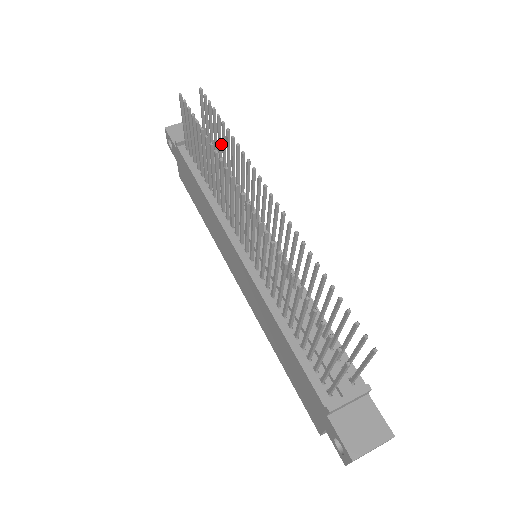
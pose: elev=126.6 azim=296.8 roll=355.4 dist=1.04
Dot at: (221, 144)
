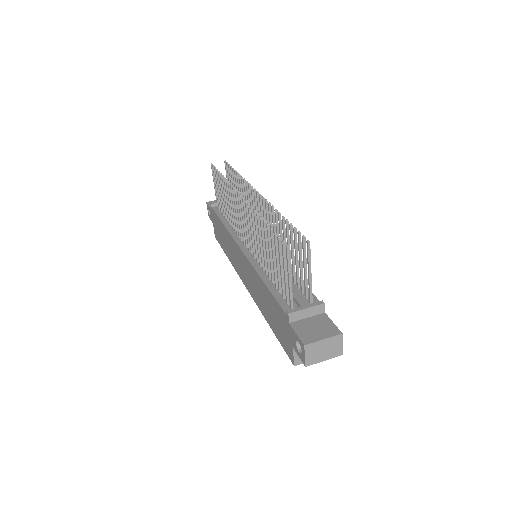
Dot at: occluded
